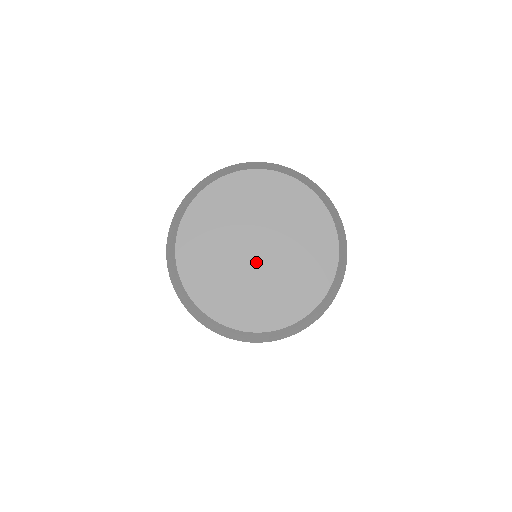
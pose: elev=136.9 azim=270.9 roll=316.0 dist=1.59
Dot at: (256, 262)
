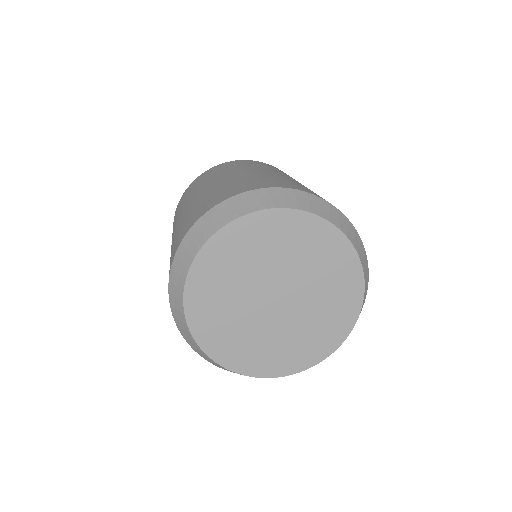
Dot at: (279, 311)
